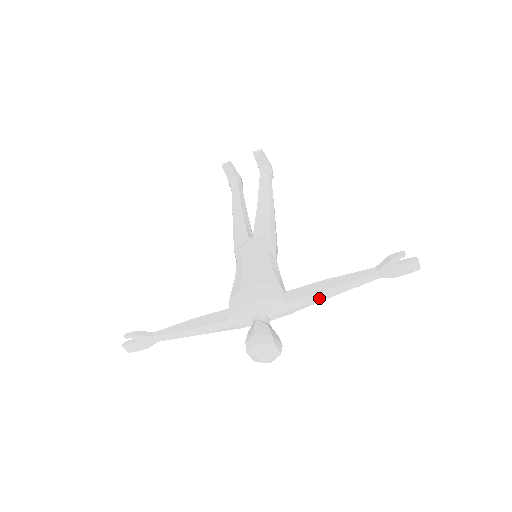
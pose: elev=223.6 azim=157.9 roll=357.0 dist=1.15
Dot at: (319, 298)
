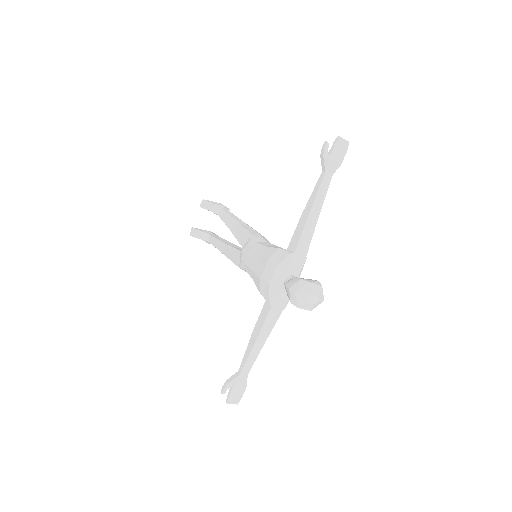
Dot at: (310, 228)
